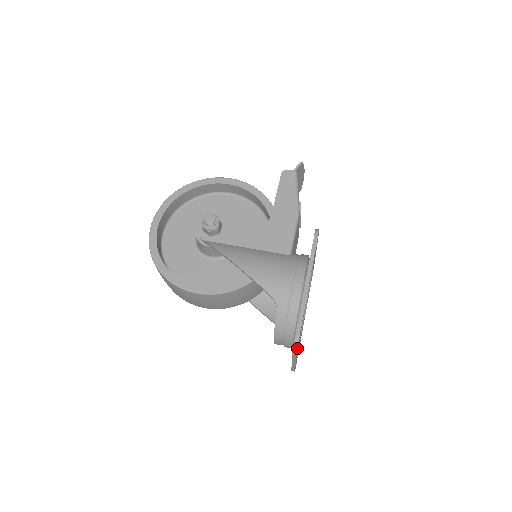
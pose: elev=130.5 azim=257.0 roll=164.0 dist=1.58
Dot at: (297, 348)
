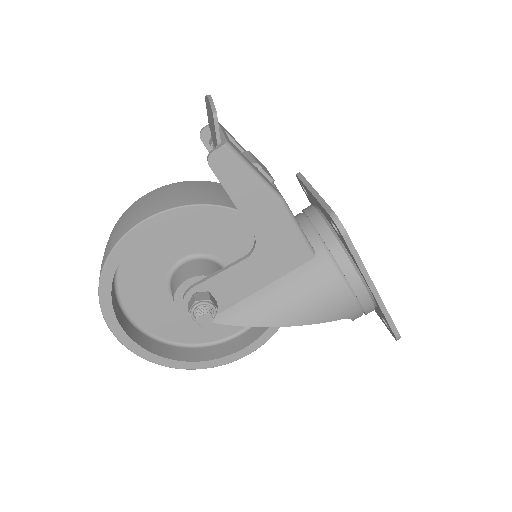
Dot at: occluded
